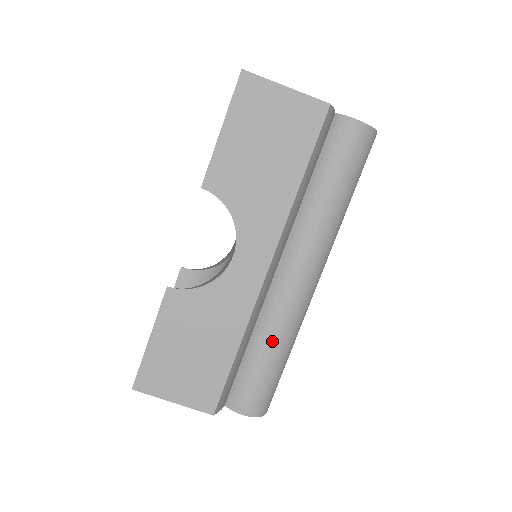
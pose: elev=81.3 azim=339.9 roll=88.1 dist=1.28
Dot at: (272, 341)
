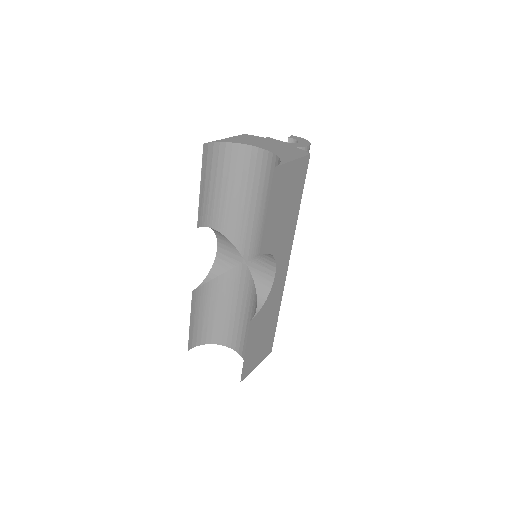
Dot at: occluded
